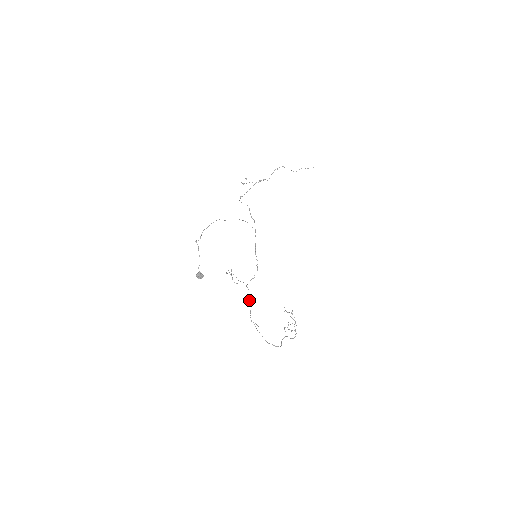
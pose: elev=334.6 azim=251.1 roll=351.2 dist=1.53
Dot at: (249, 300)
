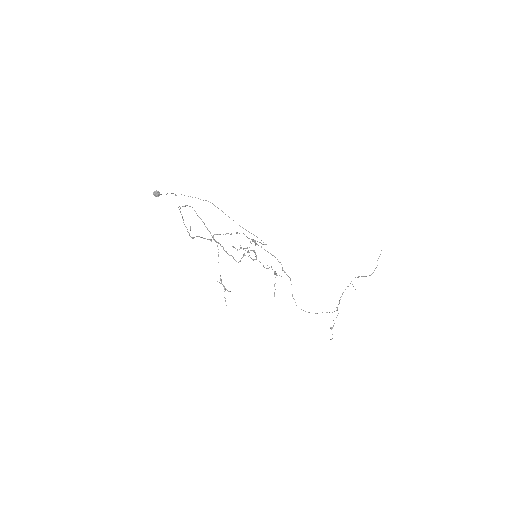
Dot at: occluded
